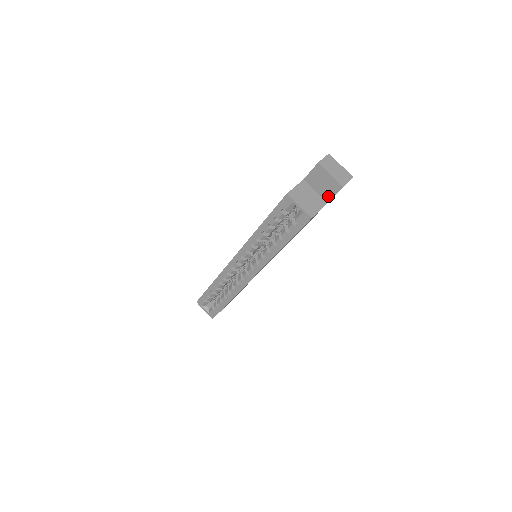
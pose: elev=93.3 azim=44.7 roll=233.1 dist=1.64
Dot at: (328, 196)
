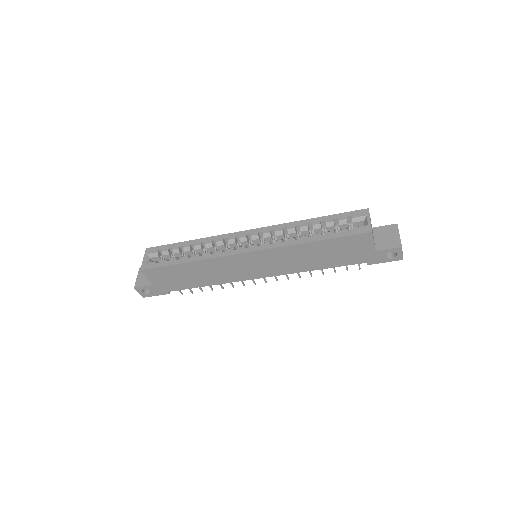
Dot at: (382, 247)
